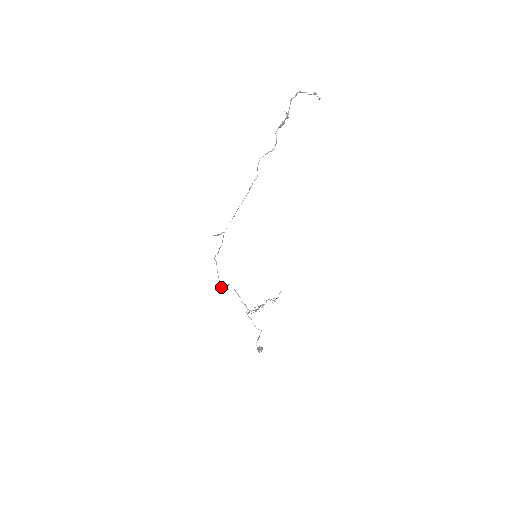
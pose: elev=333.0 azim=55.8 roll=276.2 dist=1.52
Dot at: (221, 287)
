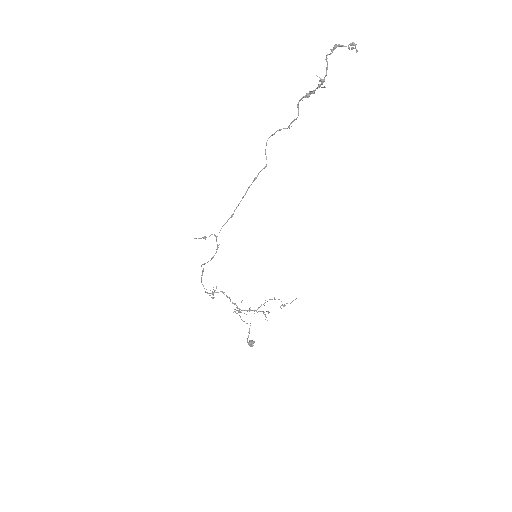
Dot at: (212, 297)
